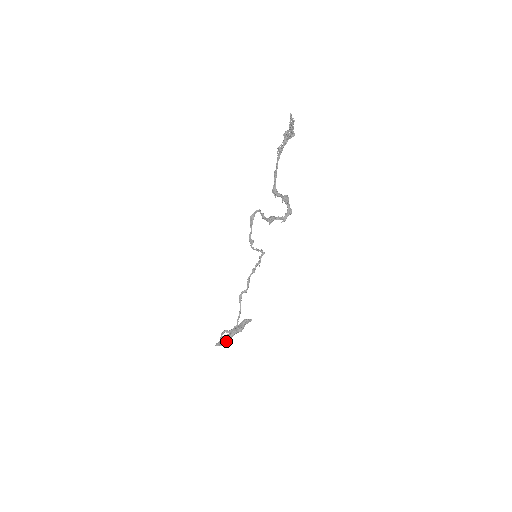
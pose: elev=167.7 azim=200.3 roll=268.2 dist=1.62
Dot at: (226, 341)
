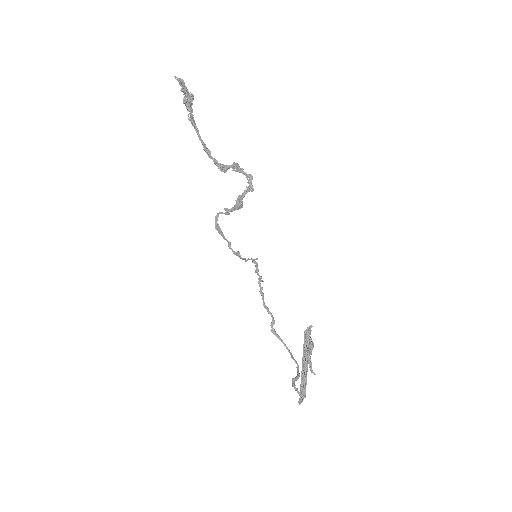
Dot at: occluded
